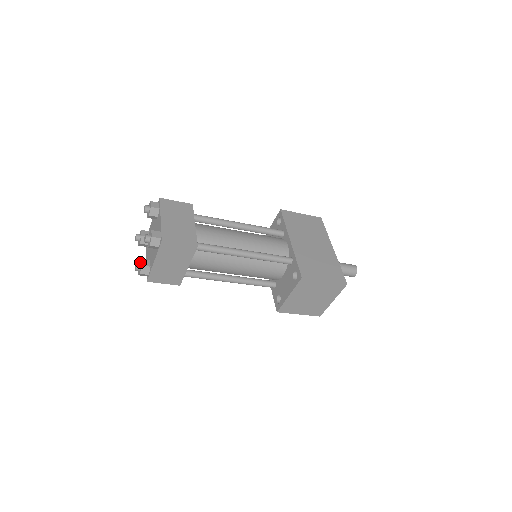
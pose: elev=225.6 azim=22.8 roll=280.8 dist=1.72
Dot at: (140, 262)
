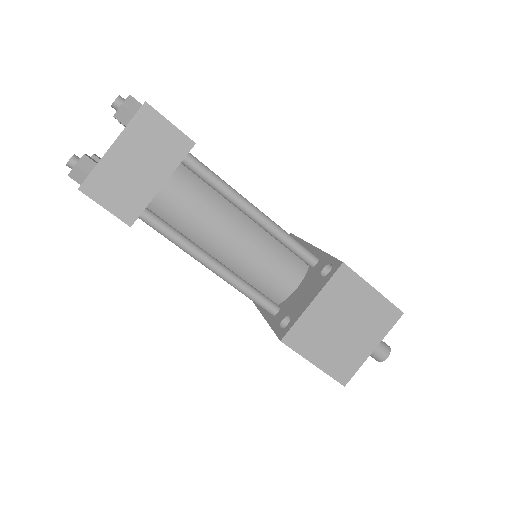
Dot at: occluded
